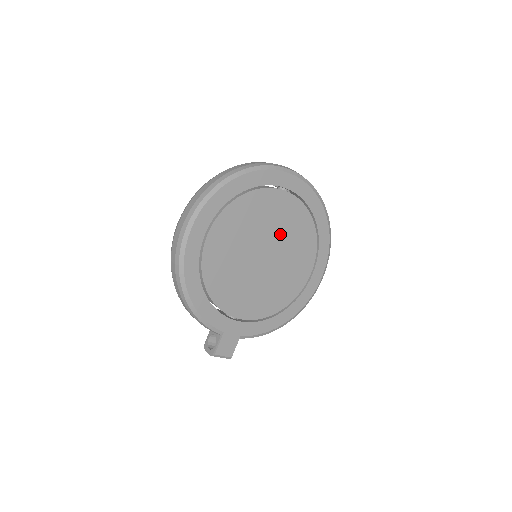
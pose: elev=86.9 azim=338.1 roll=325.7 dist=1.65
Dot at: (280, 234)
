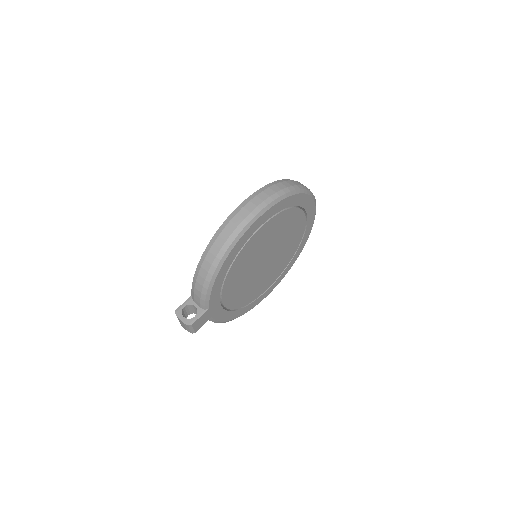
Dot at: (282, 249)
